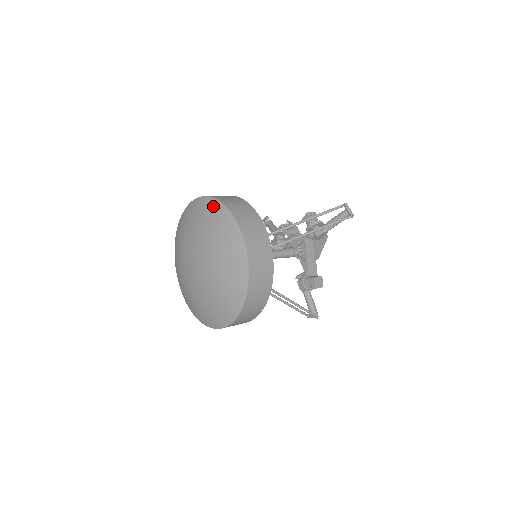
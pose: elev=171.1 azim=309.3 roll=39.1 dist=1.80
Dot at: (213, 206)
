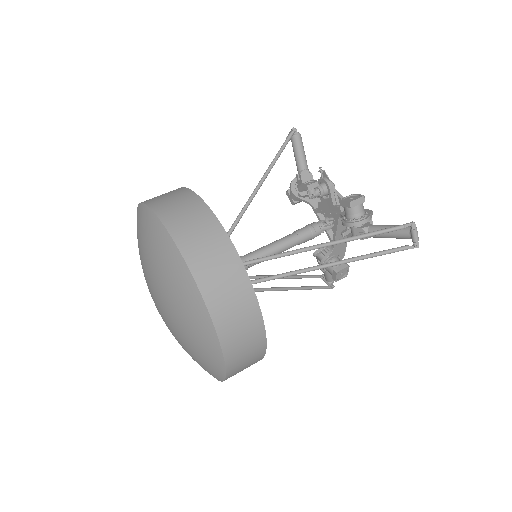
Dot at: (179, 269)
